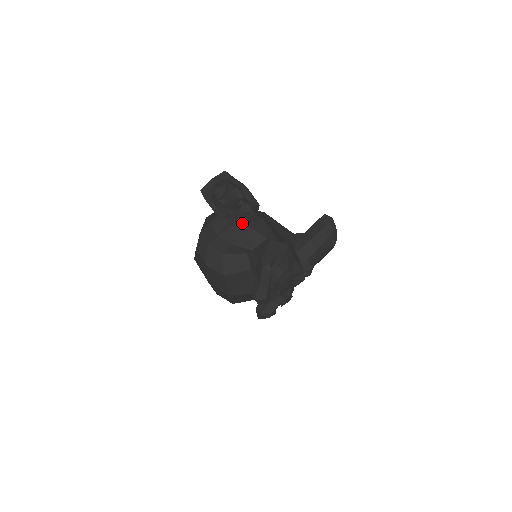
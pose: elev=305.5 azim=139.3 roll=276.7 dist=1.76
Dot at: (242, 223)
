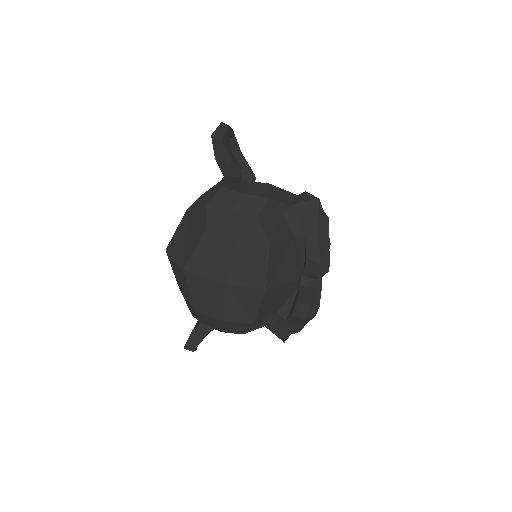
Dot at: occluded
